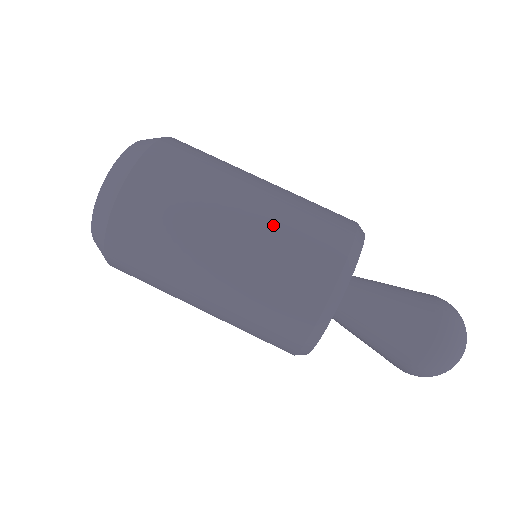
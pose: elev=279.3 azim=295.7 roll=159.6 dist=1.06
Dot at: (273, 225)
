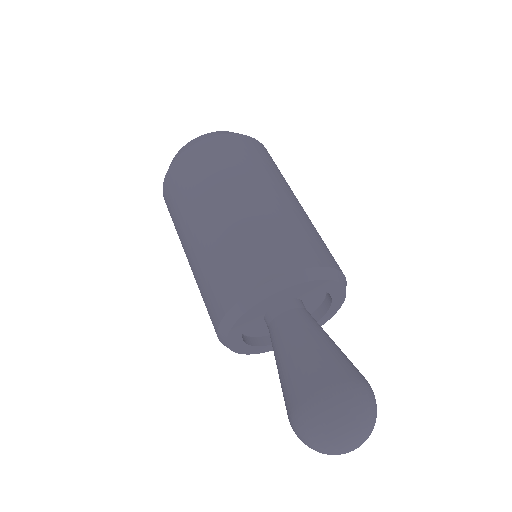
Dot at: (299, 216)
